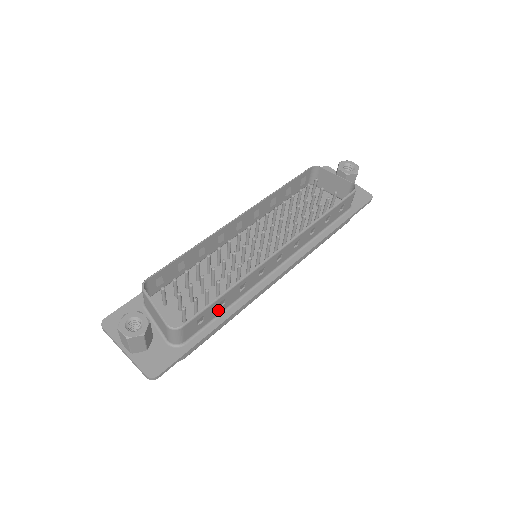
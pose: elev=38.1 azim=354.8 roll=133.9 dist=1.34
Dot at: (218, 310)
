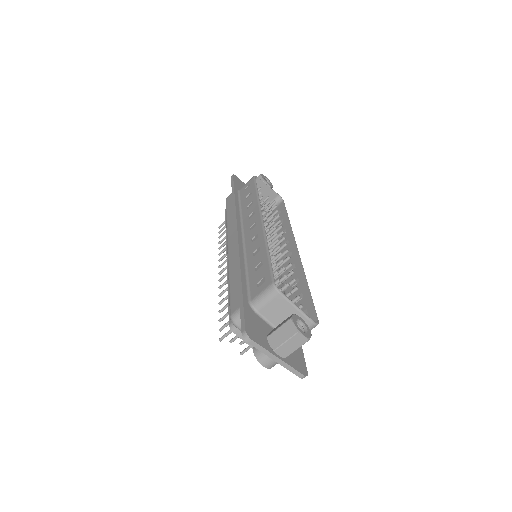
Dot at: occluded
